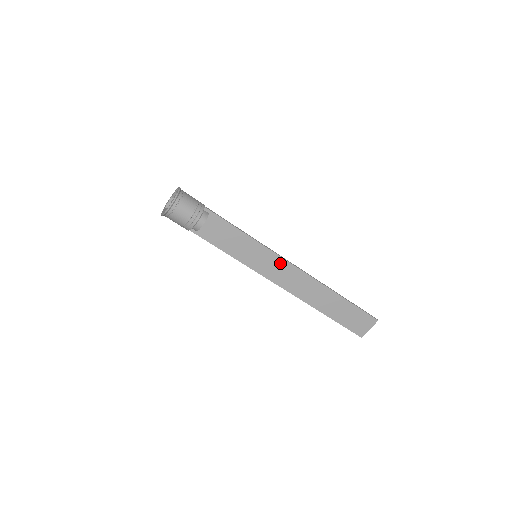
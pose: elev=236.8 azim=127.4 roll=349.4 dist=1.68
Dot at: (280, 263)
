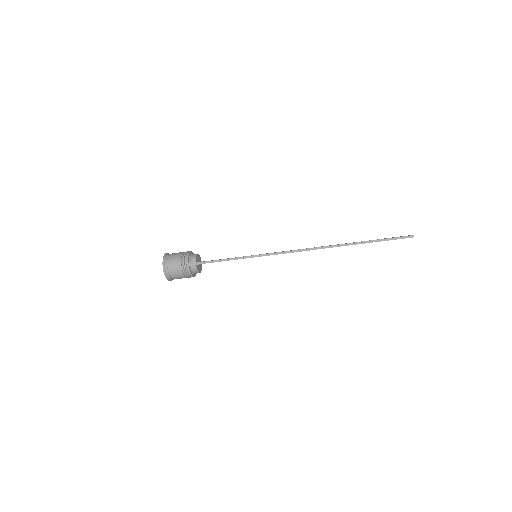
Dot at: occluded
